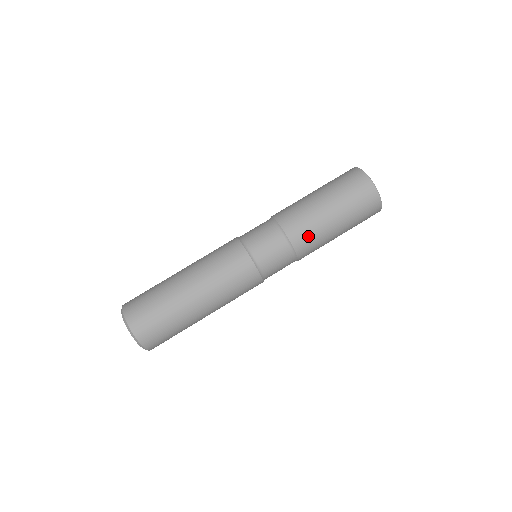
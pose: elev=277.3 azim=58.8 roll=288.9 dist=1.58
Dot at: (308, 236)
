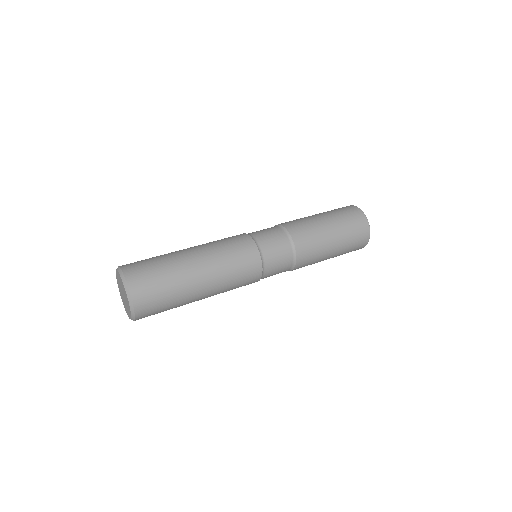
Dot at: (301, 226)
